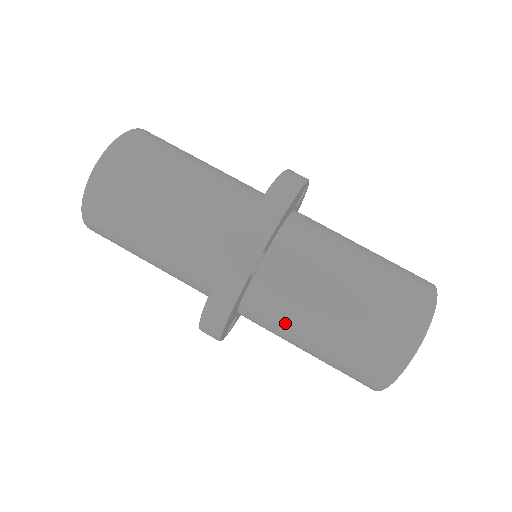
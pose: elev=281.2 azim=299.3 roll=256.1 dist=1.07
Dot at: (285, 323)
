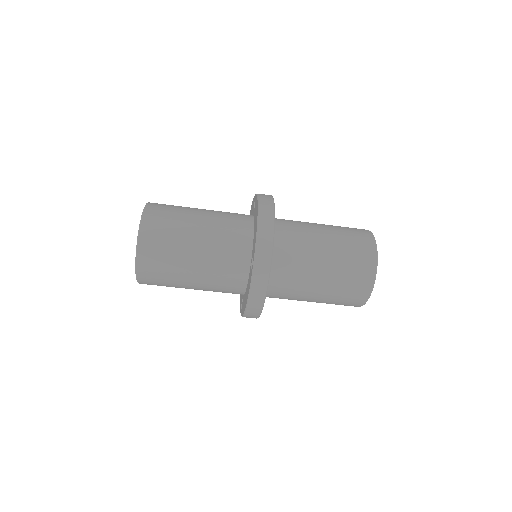
Dot at: (295, 291)
